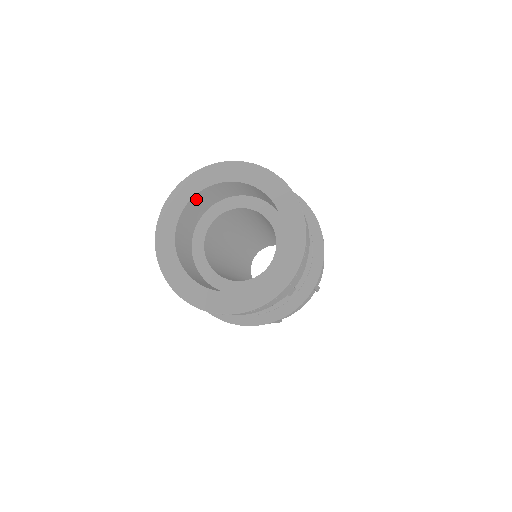
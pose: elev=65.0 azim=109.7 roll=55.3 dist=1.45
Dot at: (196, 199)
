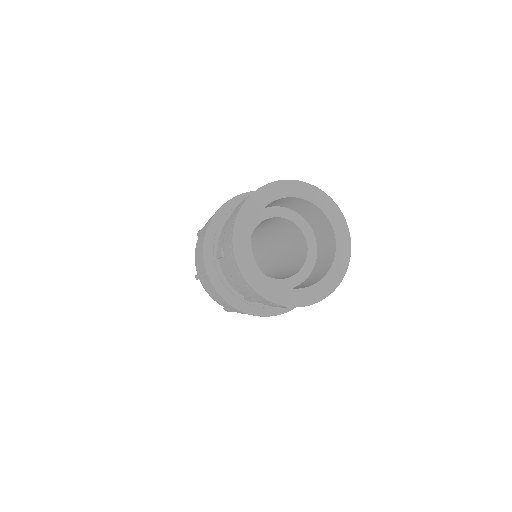
Dot at: occluded
